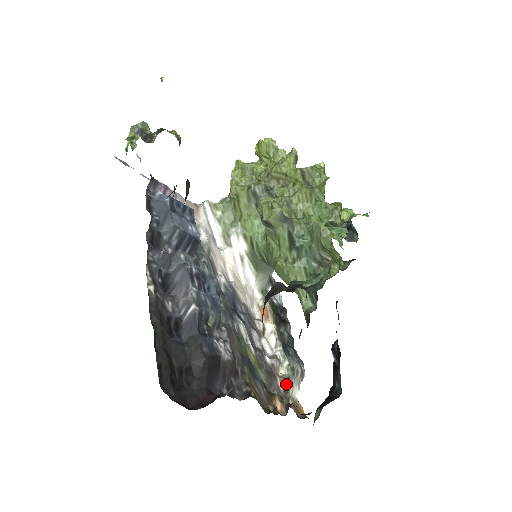
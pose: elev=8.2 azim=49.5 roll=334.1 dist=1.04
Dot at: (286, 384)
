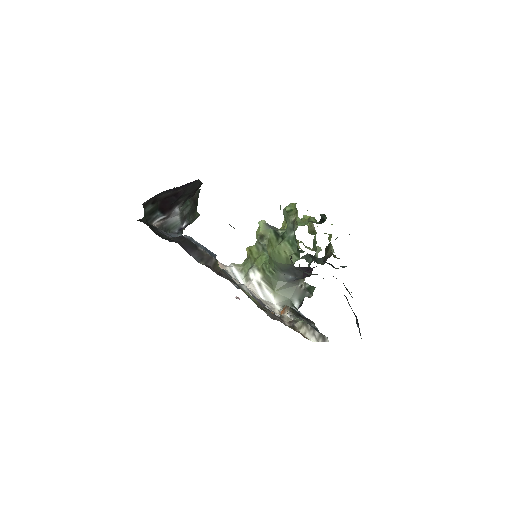
Dot at: (293, 323)
